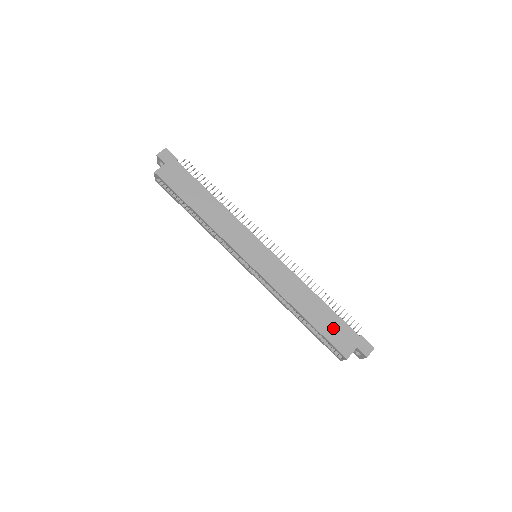
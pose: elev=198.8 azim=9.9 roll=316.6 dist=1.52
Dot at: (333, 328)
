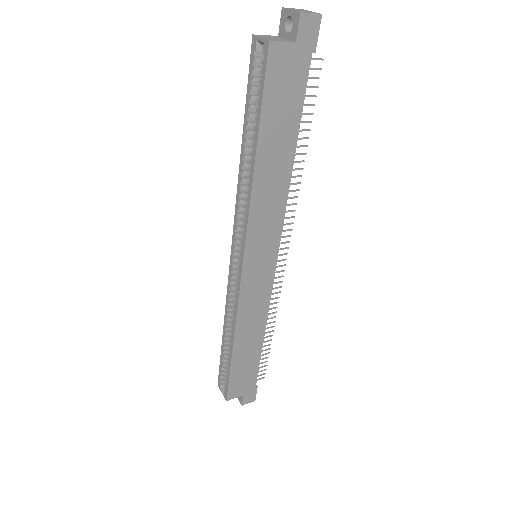
Dot at: (244, 372)
